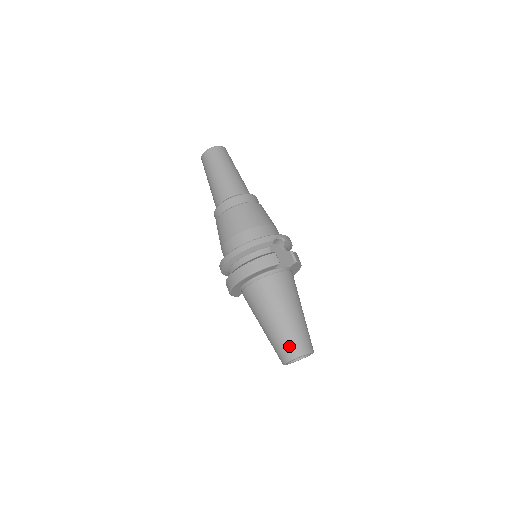
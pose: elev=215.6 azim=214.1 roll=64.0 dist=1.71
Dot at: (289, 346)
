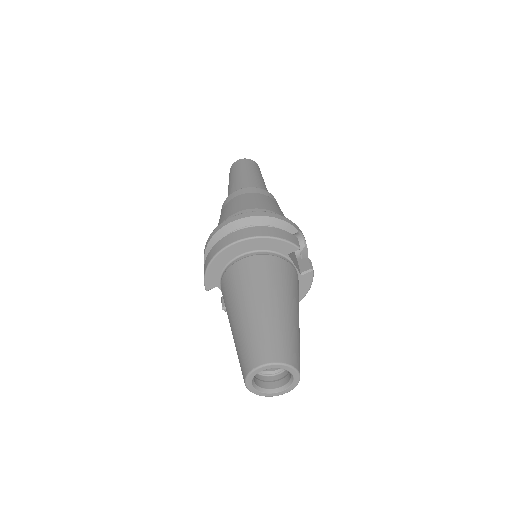
Dot at: (274, 343)
